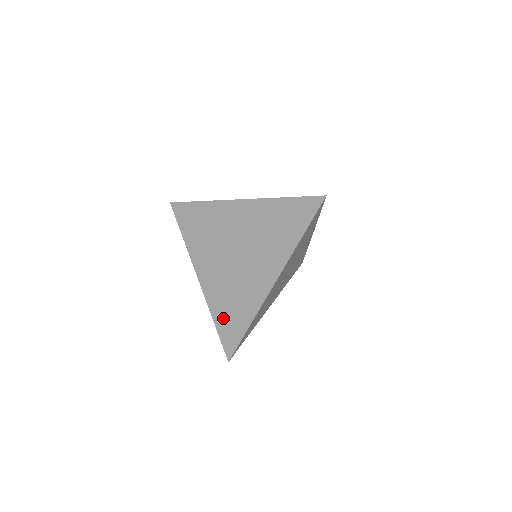
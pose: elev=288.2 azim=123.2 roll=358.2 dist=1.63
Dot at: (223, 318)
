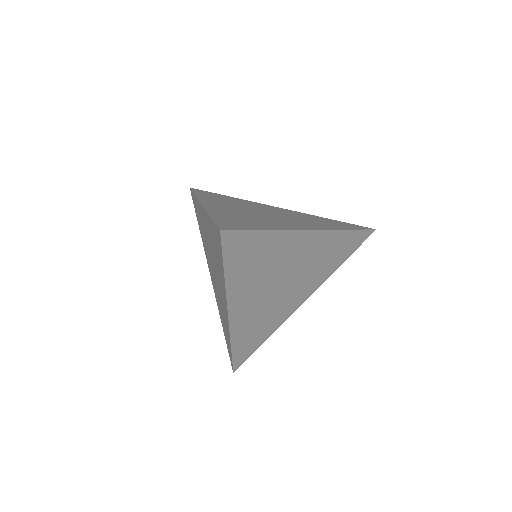
Dot at: (228, 219)
